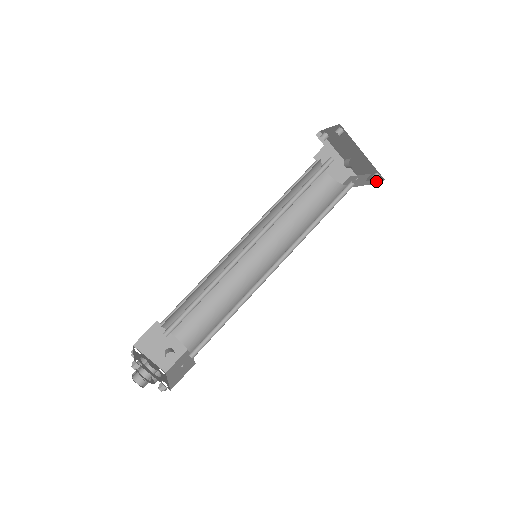
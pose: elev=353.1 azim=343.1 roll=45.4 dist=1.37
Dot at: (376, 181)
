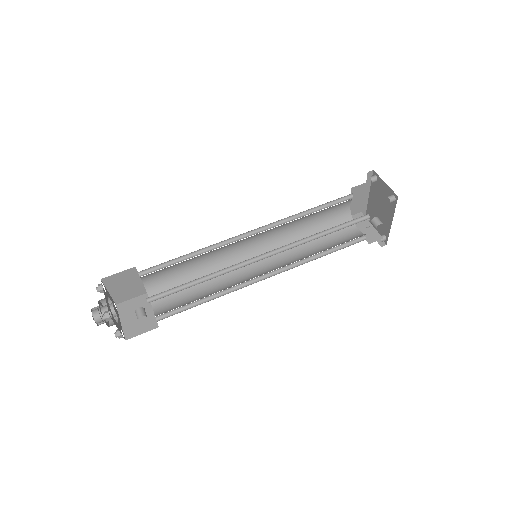
Dot at: occluded
